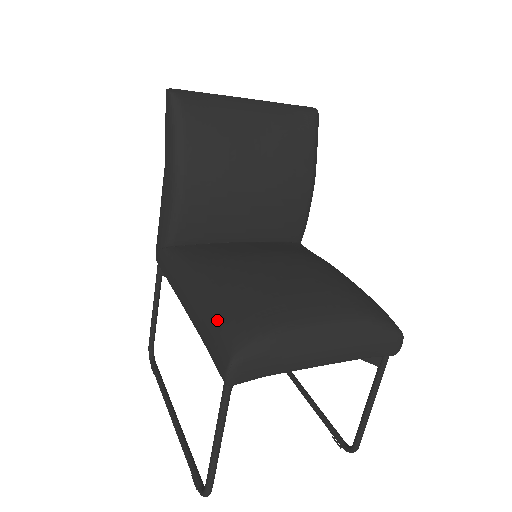
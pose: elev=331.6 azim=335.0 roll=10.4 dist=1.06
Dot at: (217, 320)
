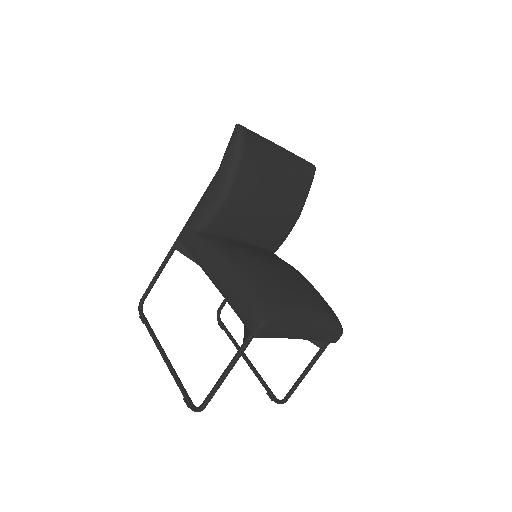
Dot at: (251, 295)
